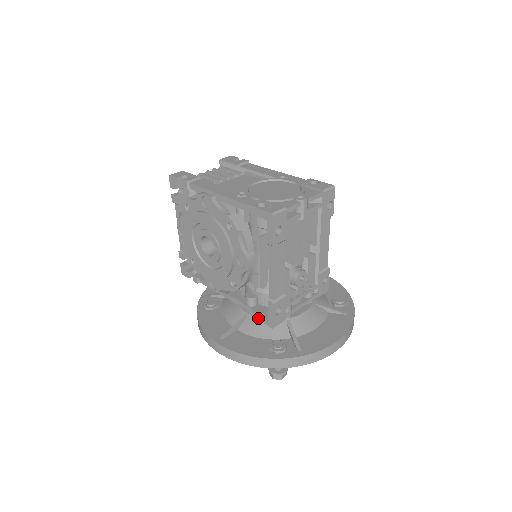
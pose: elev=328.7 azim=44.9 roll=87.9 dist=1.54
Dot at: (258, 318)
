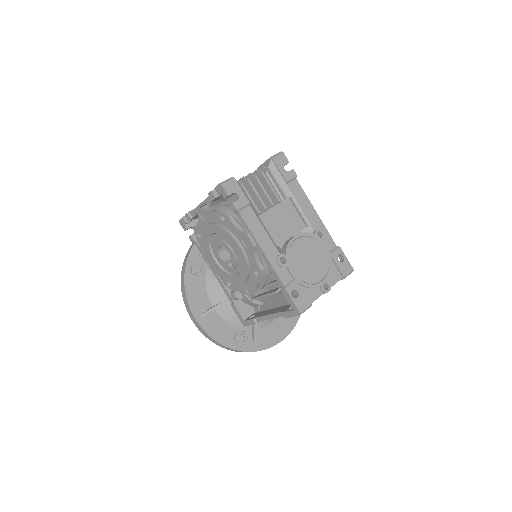
Dot at: (236, 312)
